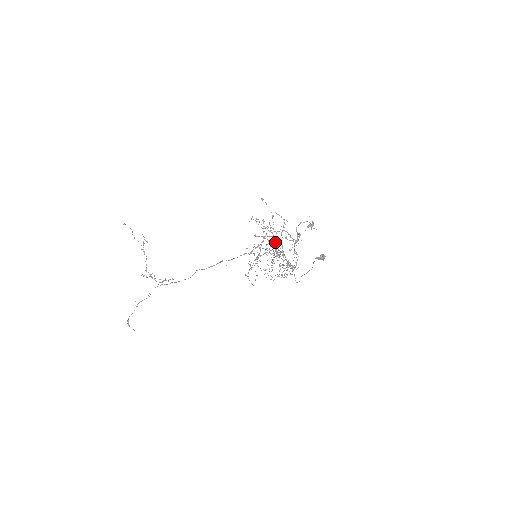
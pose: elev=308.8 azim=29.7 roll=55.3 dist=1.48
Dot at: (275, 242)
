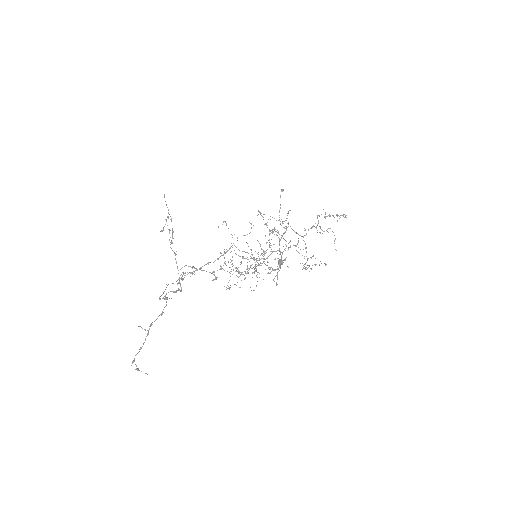
Dot at: occluded
